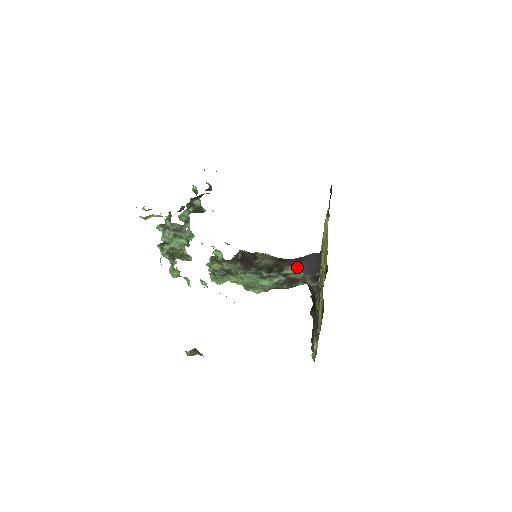
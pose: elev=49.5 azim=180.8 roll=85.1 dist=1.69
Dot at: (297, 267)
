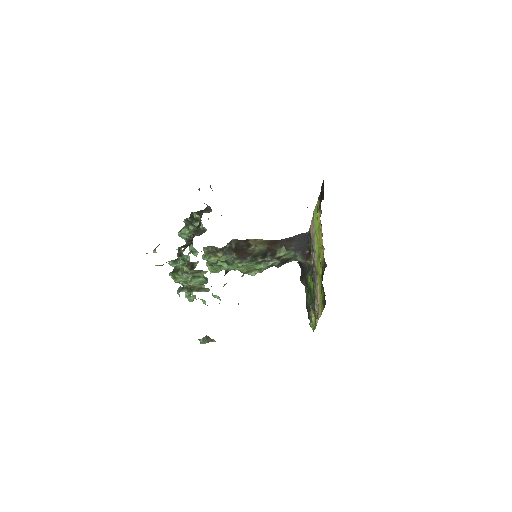
Dot at: (288, 248)
